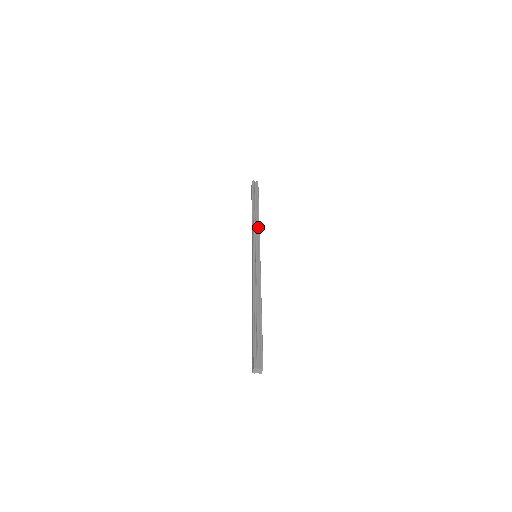
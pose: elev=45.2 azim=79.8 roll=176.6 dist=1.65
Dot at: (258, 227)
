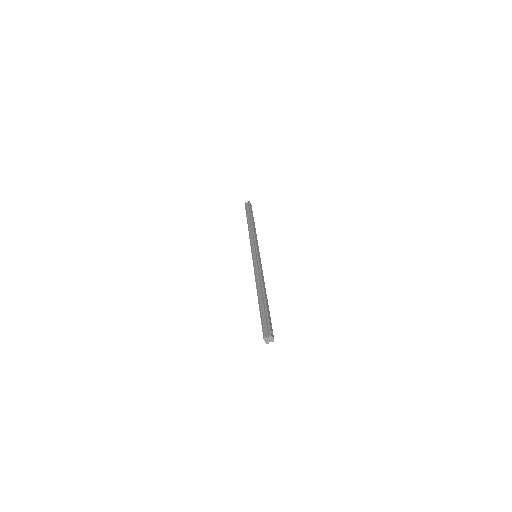
Dot at: (253, 234)
